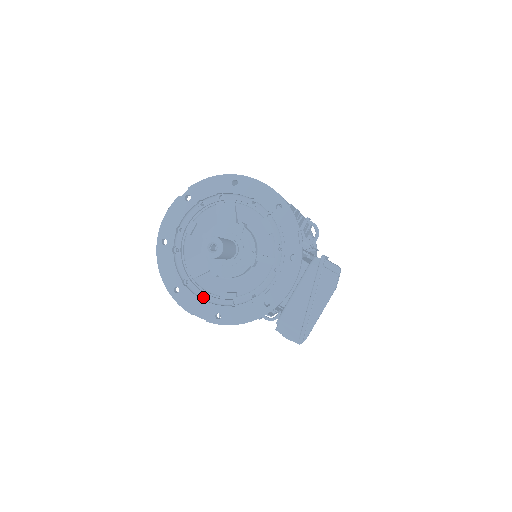
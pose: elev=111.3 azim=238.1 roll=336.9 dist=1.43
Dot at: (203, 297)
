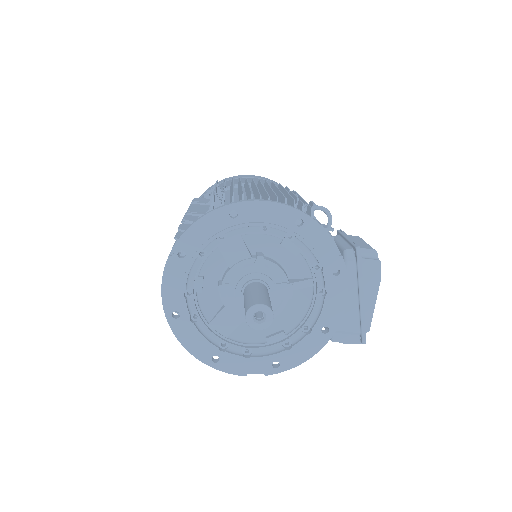
Dot at: (249, 352)
